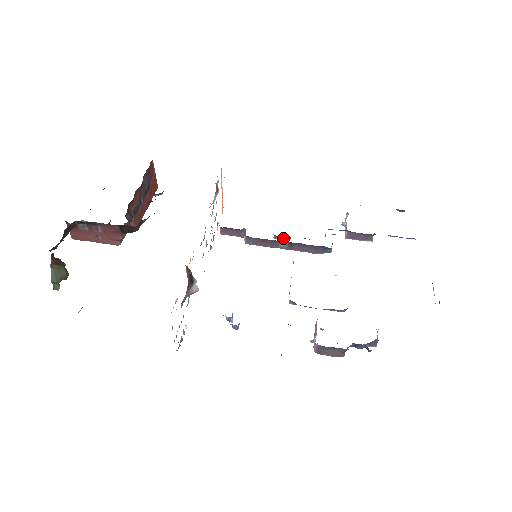
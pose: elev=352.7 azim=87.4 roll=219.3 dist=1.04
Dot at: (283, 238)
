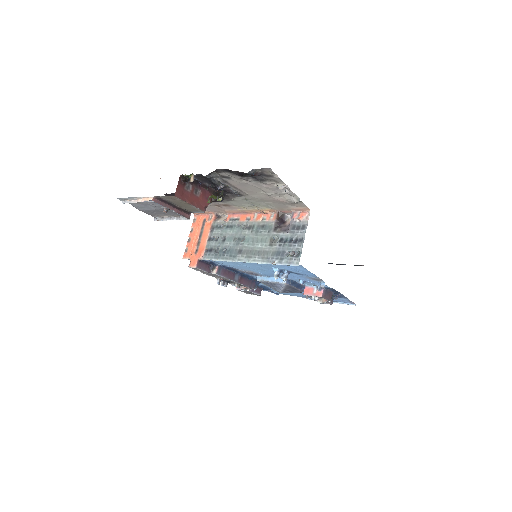
Dot at: (224, 284)
